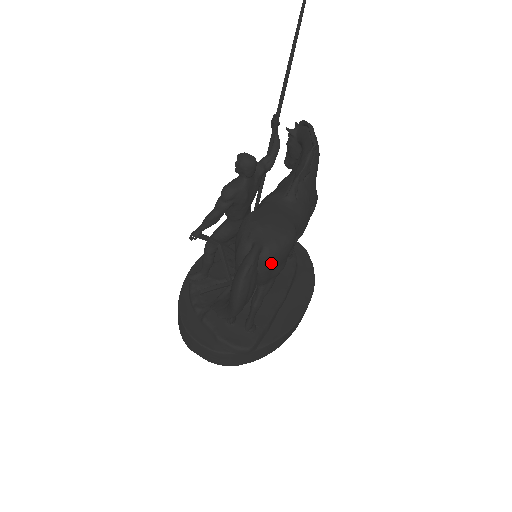
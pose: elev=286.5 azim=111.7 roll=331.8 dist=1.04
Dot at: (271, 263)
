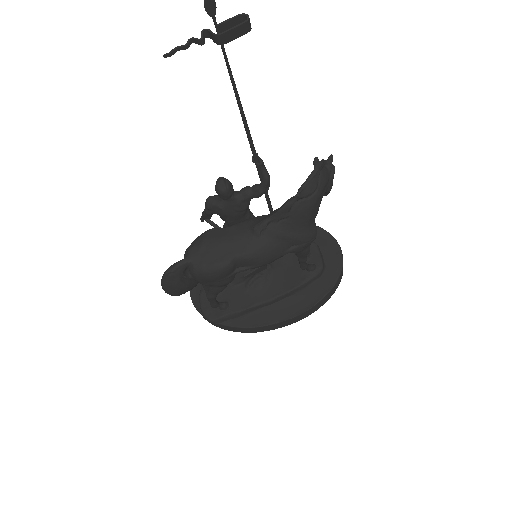
Dot at: (197, 277)
